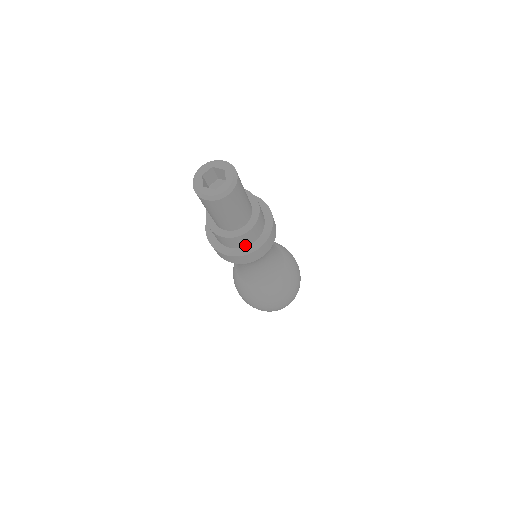
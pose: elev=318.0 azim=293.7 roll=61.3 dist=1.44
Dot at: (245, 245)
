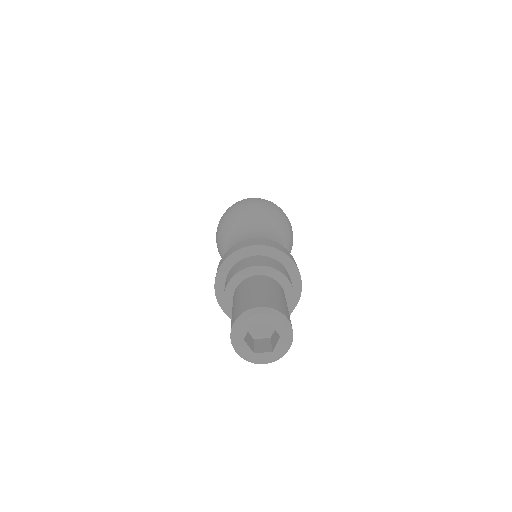
Dot at: occluded
